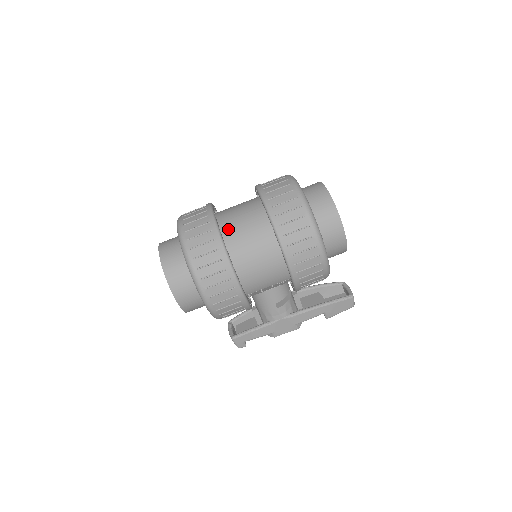
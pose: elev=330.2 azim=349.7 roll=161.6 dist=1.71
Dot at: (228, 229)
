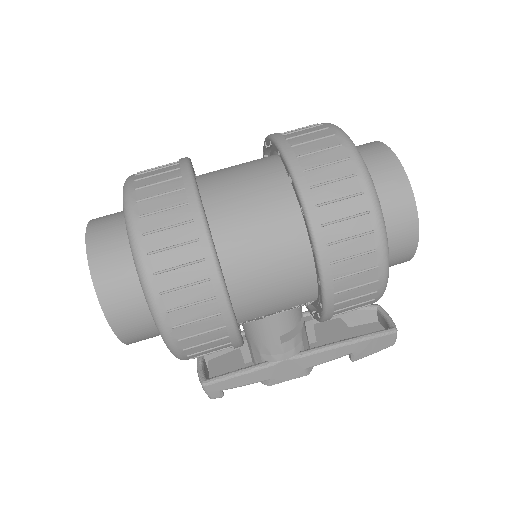
Dot at: (217, 204)
